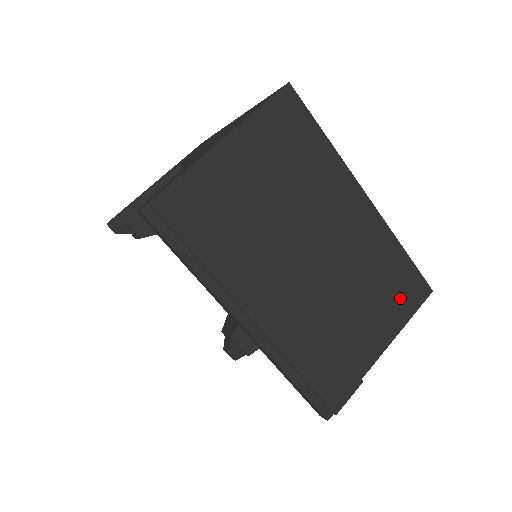
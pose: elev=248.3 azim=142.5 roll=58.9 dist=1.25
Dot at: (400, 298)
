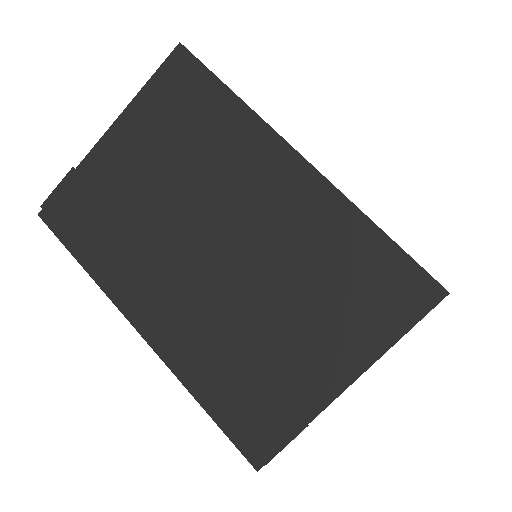
Dot at: (376, 304)
